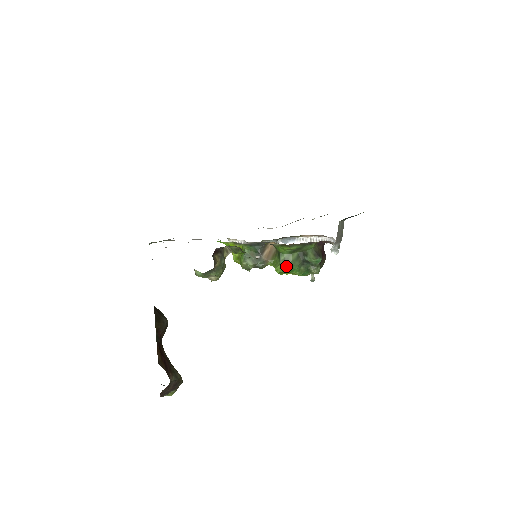
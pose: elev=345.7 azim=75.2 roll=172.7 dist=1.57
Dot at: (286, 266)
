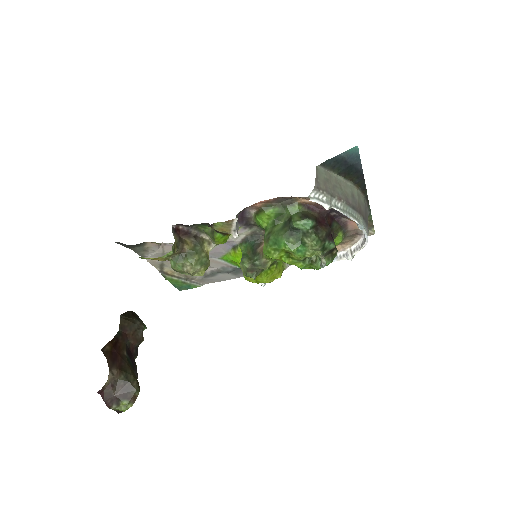
Dot at: (270, 240)
